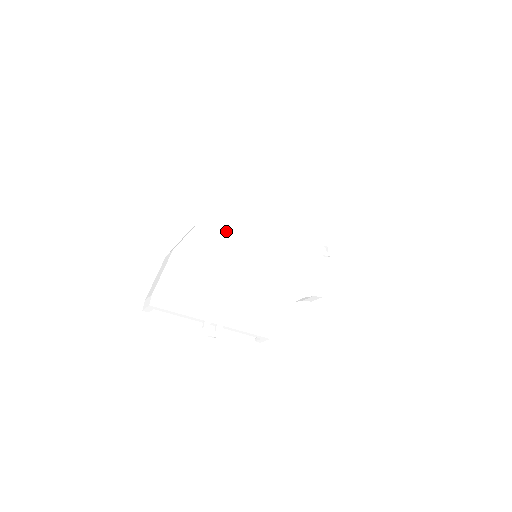
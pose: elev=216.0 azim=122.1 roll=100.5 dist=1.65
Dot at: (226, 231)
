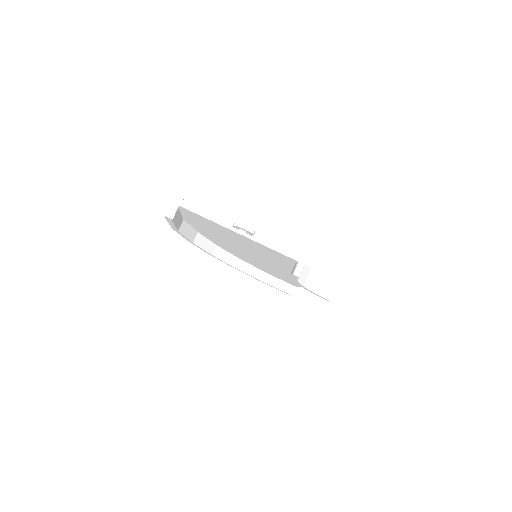
Dot at: occluded
